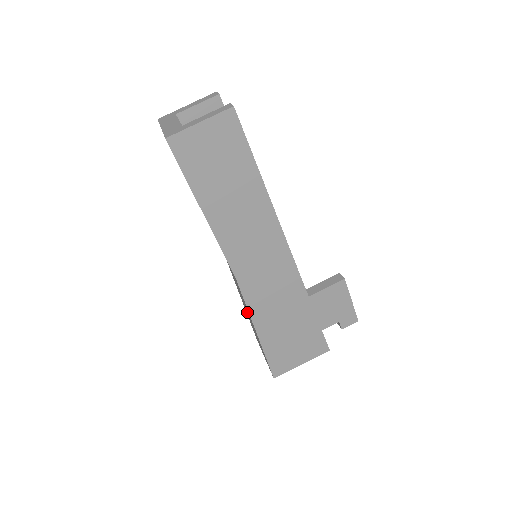
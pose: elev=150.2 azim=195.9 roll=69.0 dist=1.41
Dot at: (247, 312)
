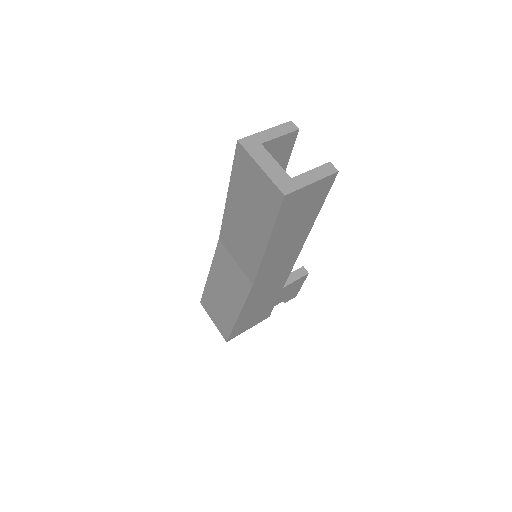
Dot at: (223, 294)
